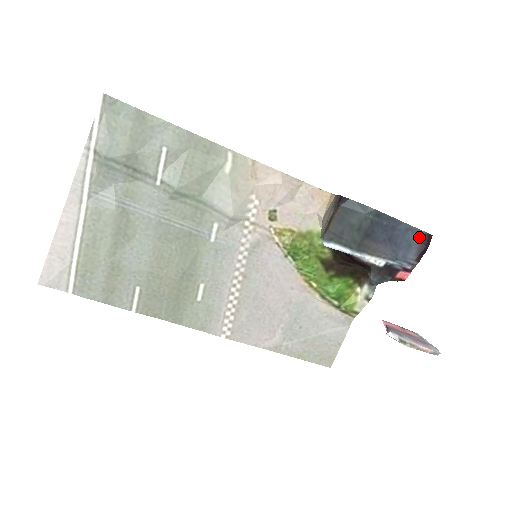
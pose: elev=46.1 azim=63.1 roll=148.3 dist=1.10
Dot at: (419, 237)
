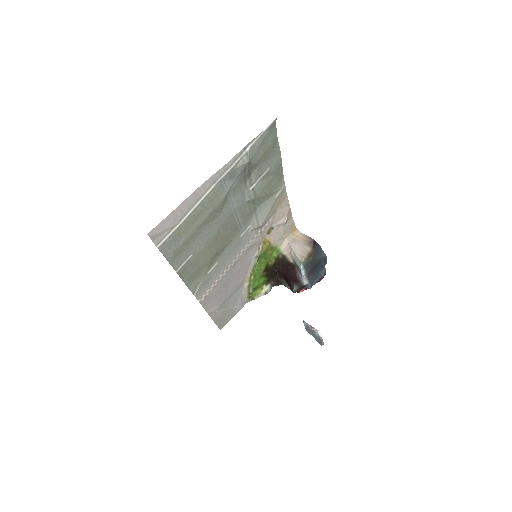
Dot at: (323, 274)
